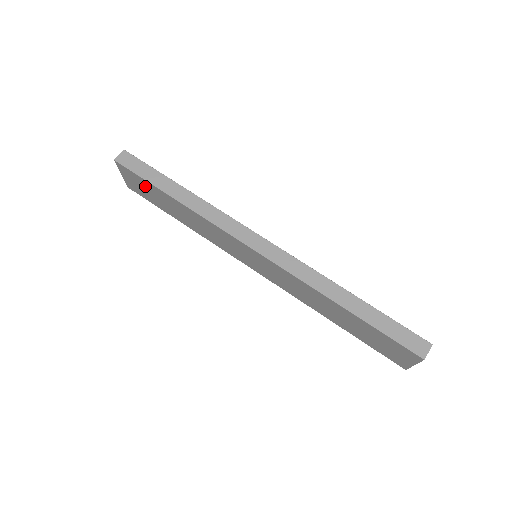
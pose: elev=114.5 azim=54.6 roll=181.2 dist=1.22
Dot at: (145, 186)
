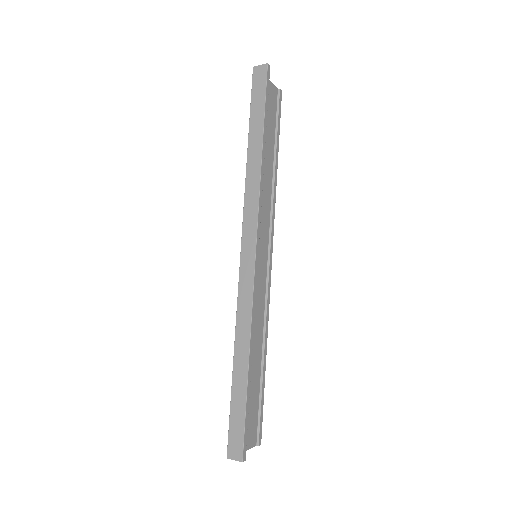
Dot at: occluded
